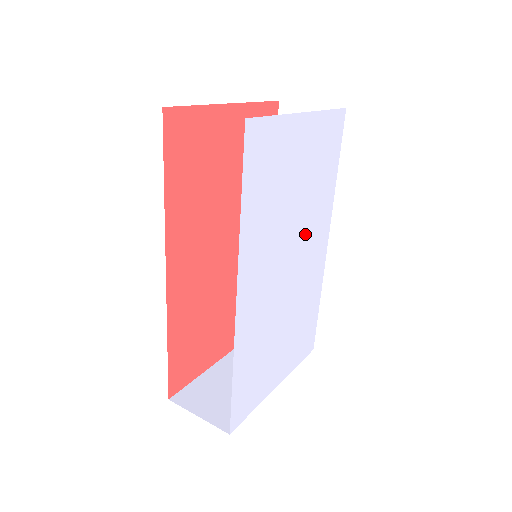
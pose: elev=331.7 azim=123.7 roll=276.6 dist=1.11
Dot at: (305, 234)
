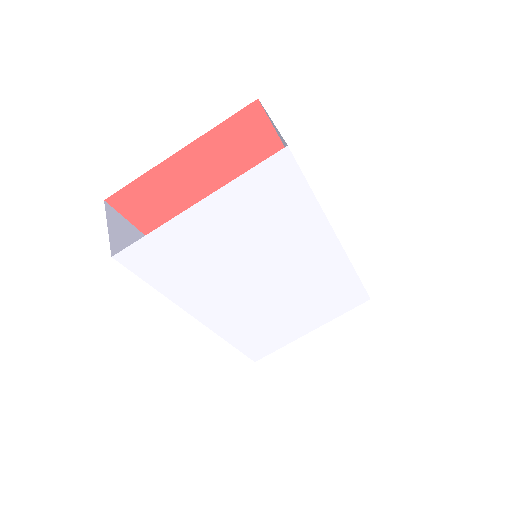
Dot at: (279, 257)
